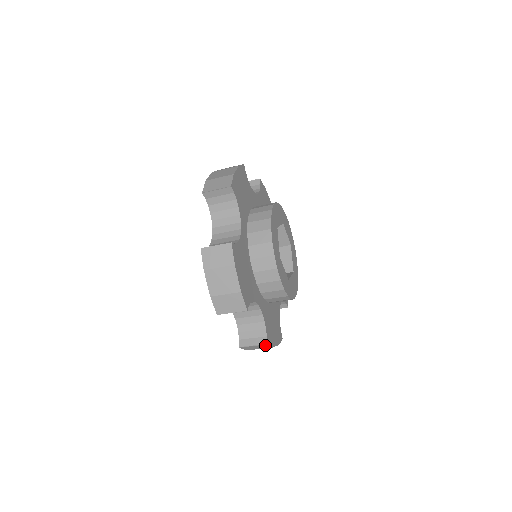
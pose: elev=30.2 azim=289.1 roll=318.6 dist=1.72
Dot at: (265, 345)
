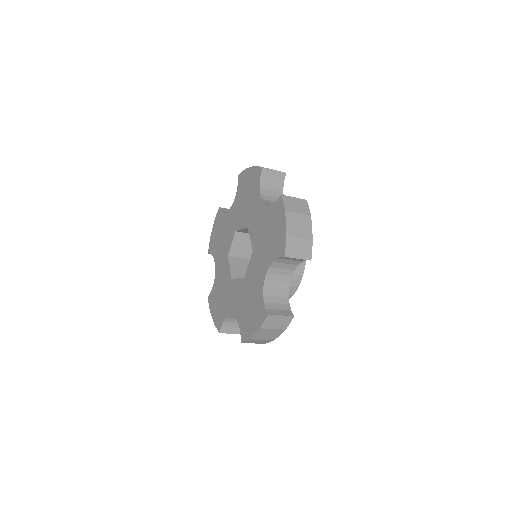
Dot at: (238, 332)
